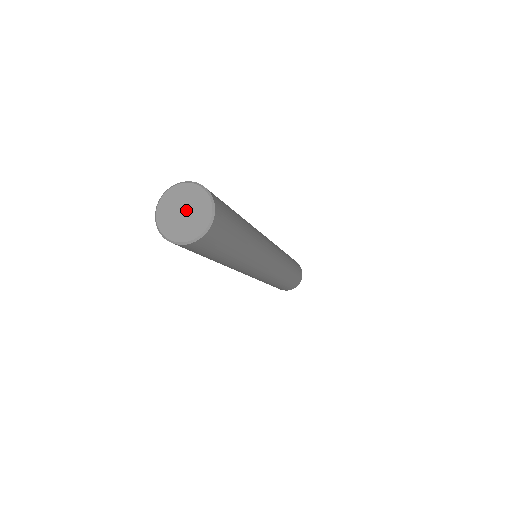
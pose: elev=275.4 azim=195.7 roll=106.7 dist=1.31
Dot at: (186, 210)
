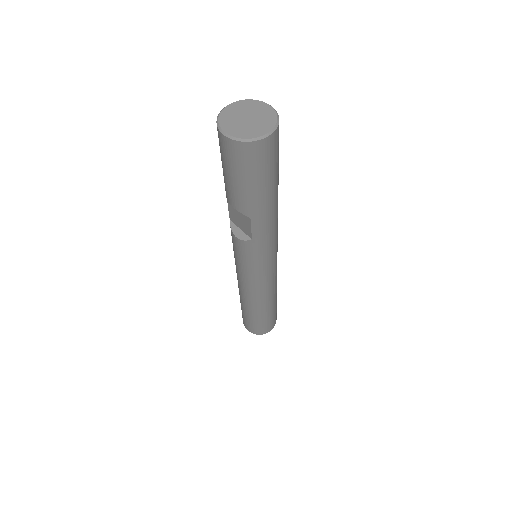
Dot at: (248, 116)
